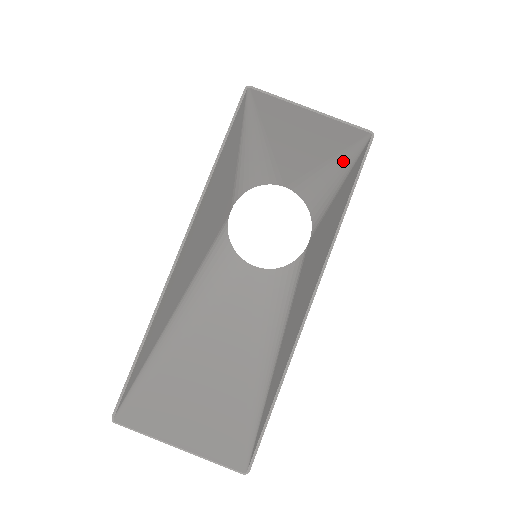
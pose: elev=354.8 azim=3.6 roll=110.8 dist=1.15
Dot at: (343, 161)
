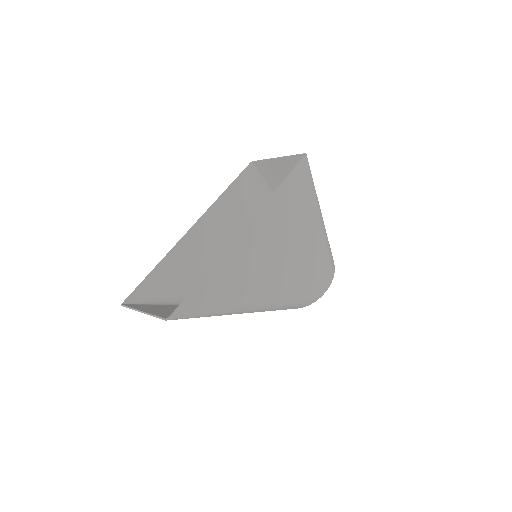
Dot at: occluded
